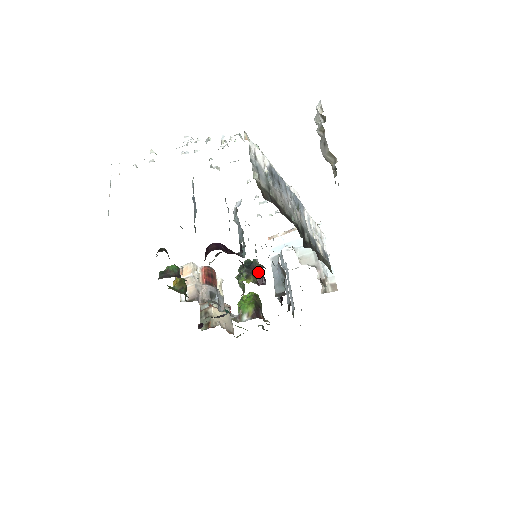
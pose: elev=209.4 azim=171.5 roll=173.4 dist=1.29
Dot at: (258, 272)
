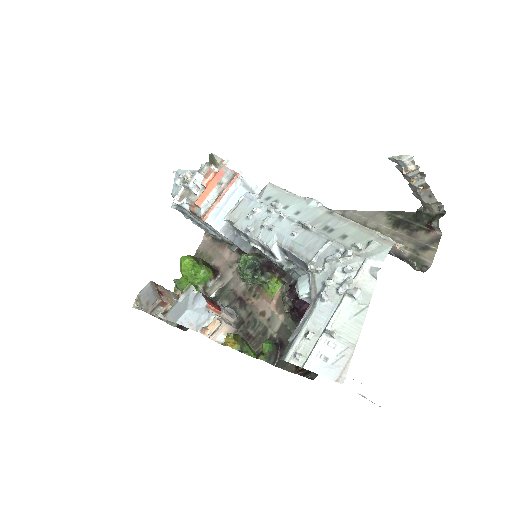
Dot at: (267, 265)
